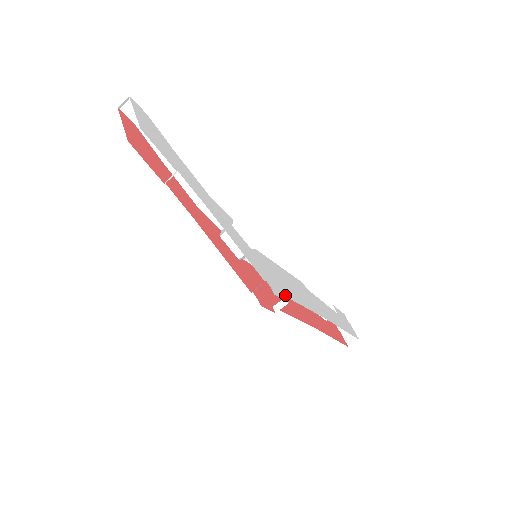
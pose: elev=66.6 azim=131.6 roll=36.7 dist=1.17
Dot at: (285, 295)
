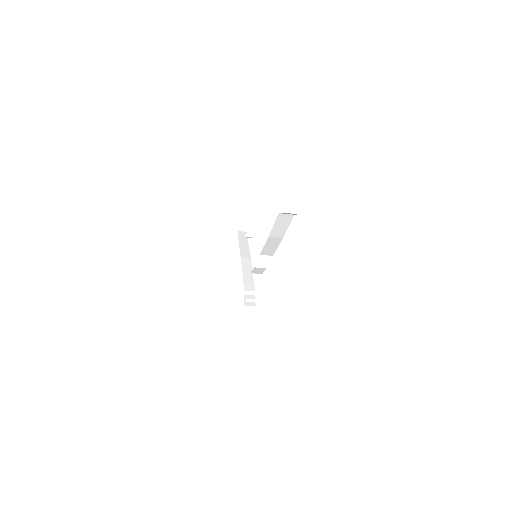
Dot at: occluded
